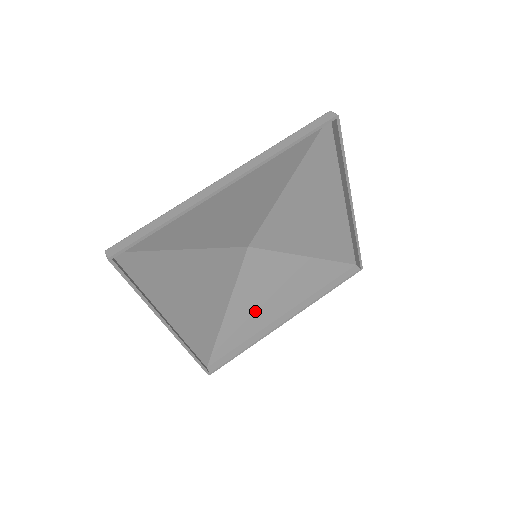
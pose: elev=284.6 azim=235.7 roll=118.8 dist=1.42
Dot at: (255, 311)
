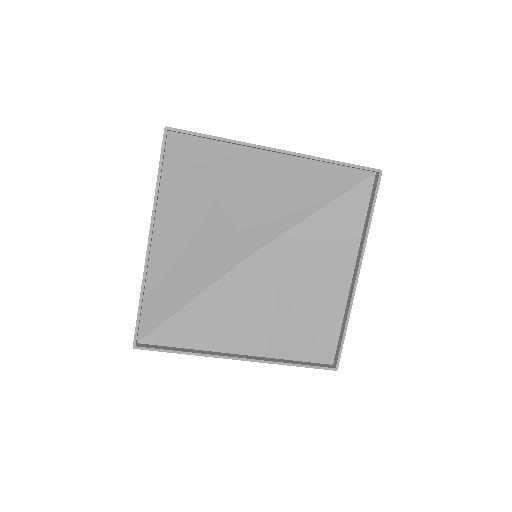
Dot at: (321, 291)
